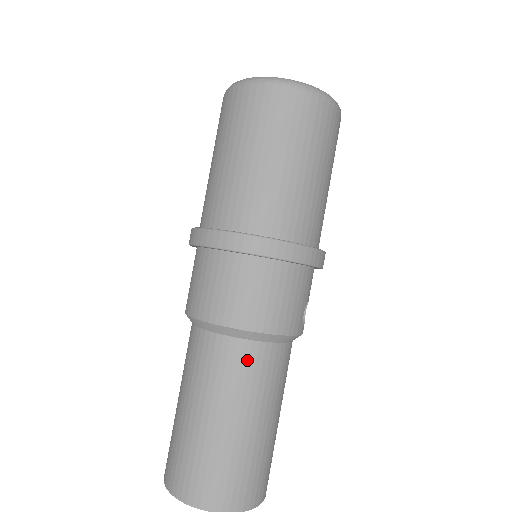
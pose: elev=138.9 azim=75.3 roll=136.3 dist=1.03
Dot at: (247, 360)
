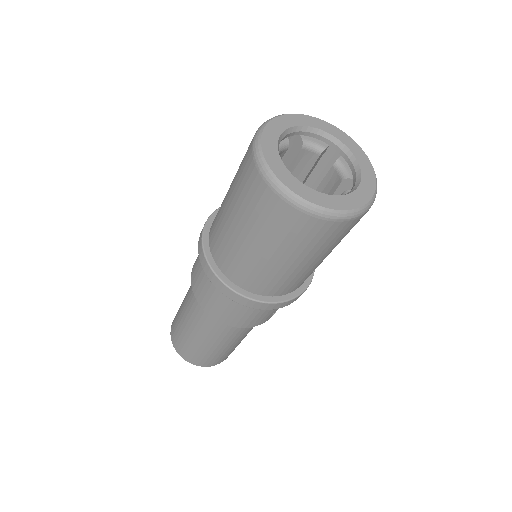
Dot at: (219, 327)
